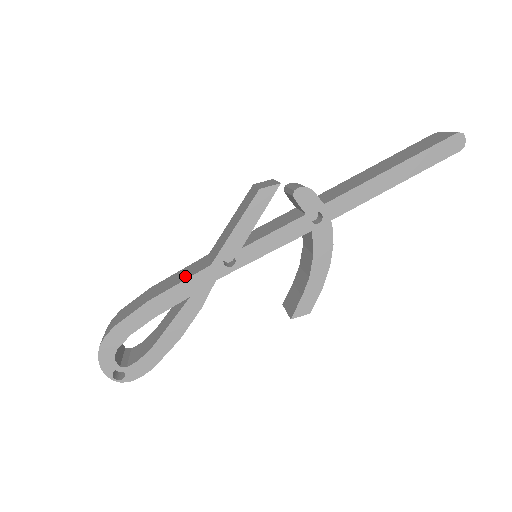
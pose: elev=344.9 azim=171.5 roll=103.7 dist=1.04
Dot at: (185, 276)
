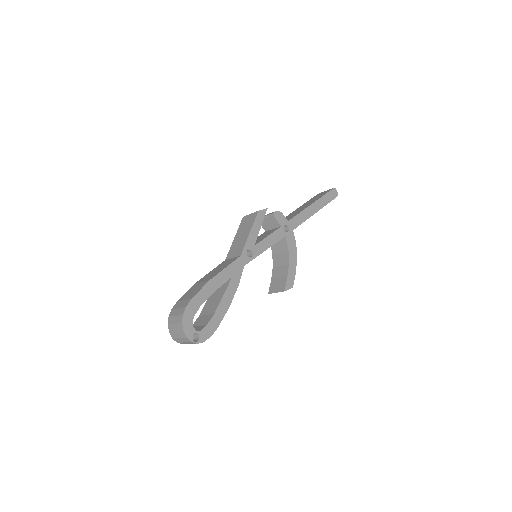
Dot at: (225, 266)
